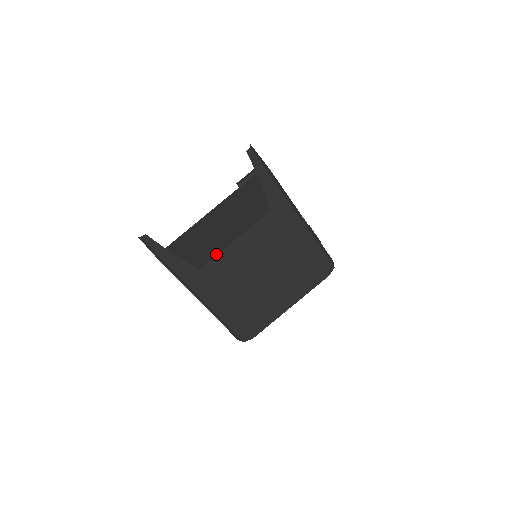
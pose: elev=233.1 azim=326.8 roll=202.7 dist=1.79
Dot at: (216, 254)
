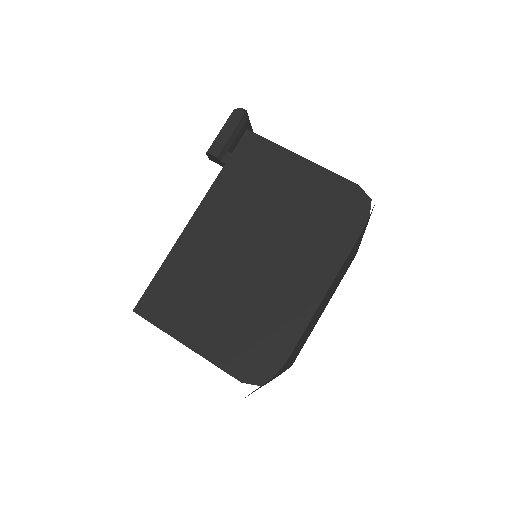
Dot at: (302, 327)
